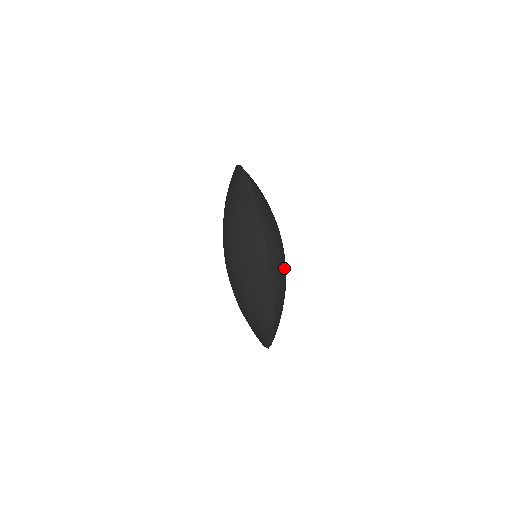
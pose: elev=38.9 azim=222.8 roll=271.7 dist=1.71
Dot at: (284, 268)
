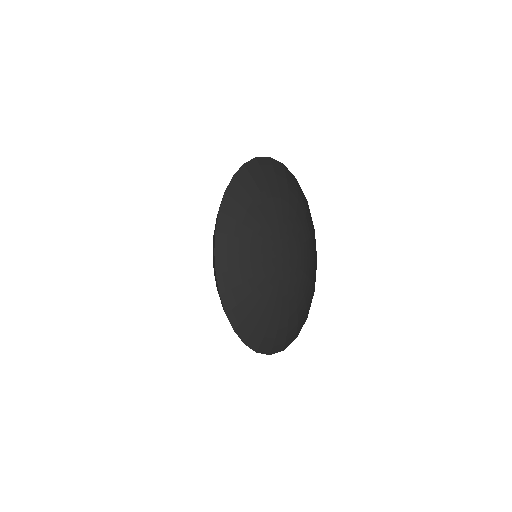
Dot at: (270, 295)
